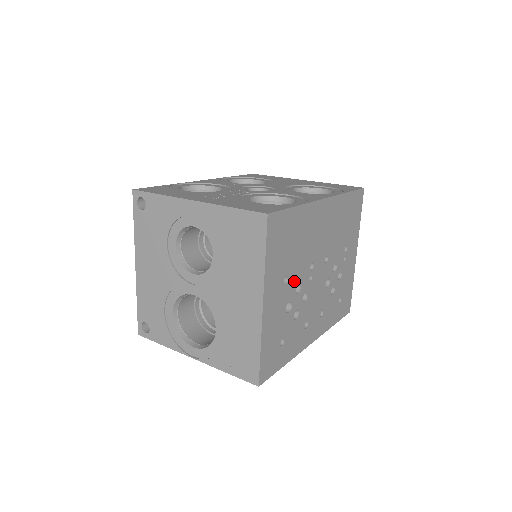
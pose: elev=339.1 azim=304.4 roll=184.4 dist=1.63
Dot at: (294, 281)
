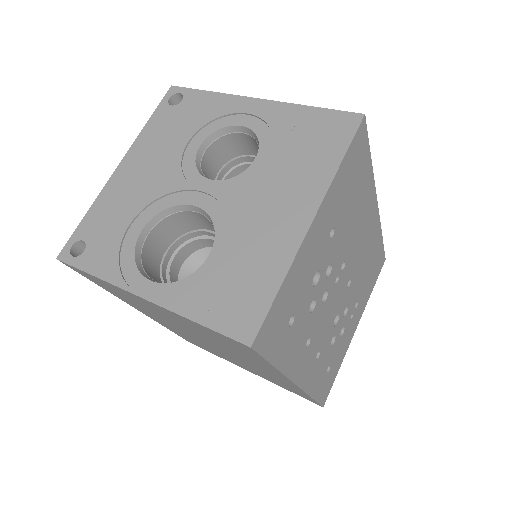
Dot at: (332, 251)
